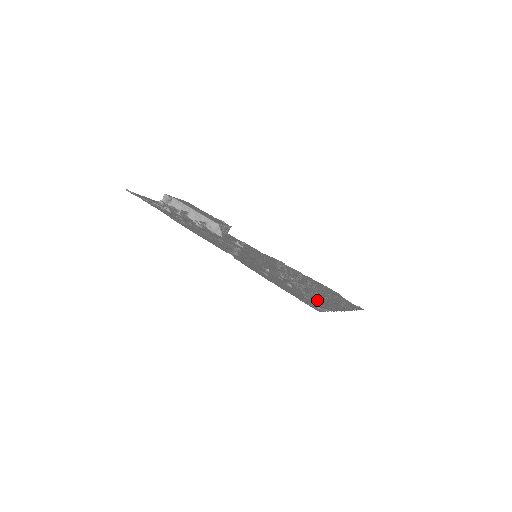
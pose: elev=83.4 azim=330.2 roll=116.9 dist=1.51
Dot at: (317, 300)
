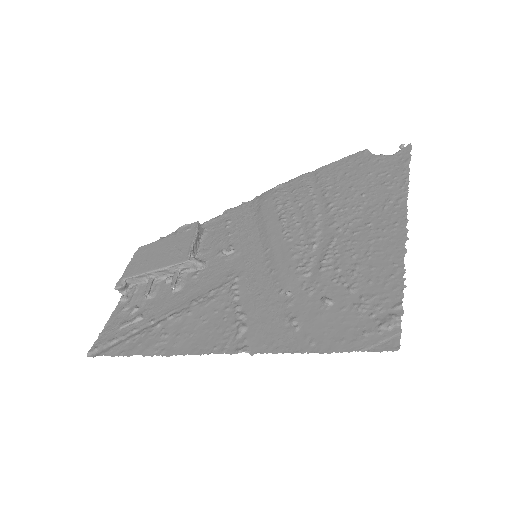
Dot at: (371, 281)
